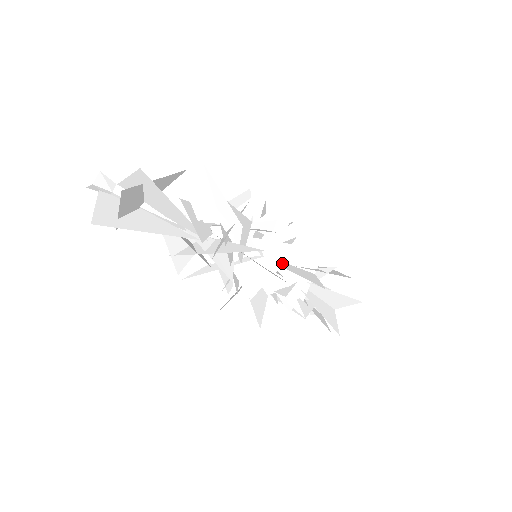
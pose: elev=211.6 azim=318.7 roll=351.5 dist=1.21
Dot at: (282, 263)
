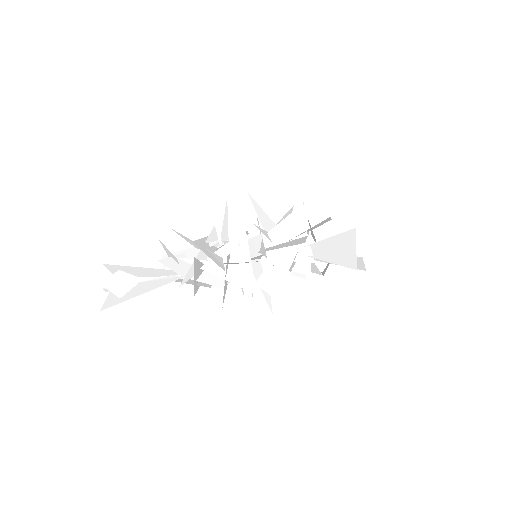
Dot at: (248, 250)
